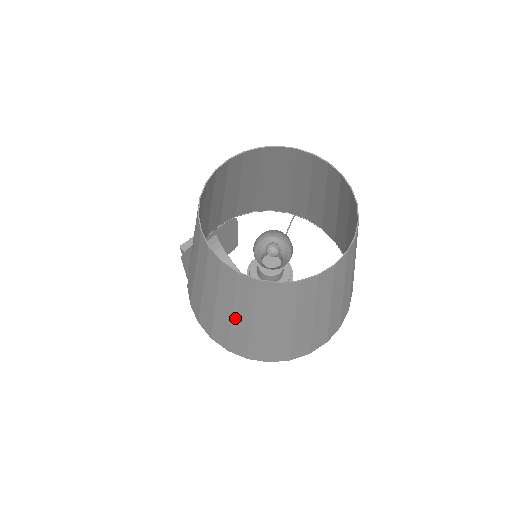
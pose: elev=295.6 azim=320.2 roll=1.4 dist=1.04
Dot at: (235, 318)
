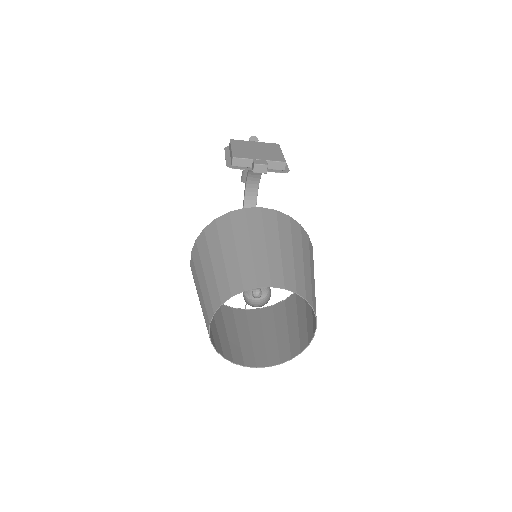
Dot at: occluded
